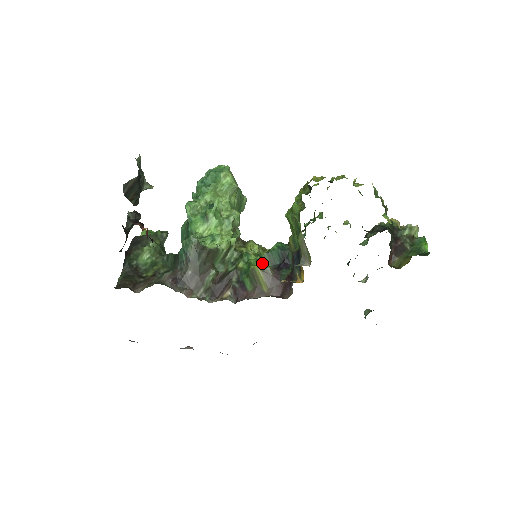
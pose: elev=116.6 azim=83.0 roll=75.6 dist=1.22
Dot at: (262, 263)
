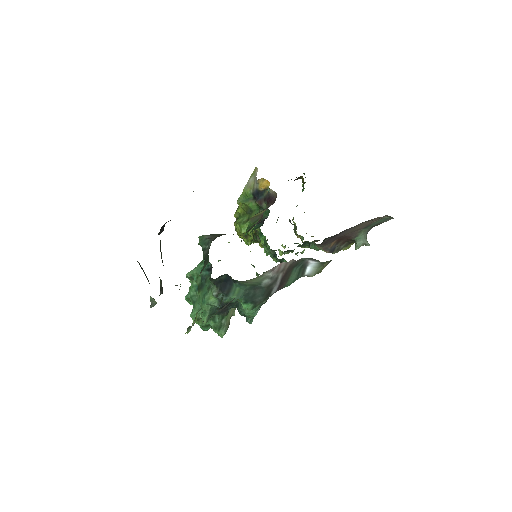
Dot at: occluded
